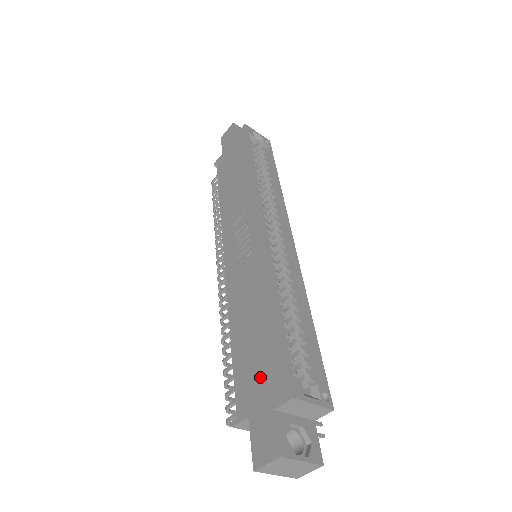
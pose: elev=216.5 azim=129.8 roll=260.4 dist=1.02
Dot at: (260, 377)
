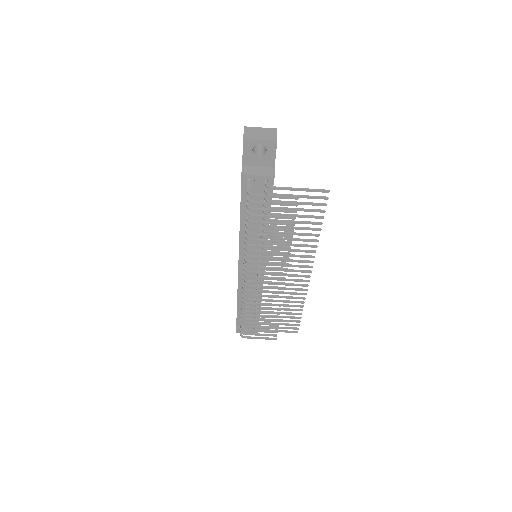
Dot at: occluded
